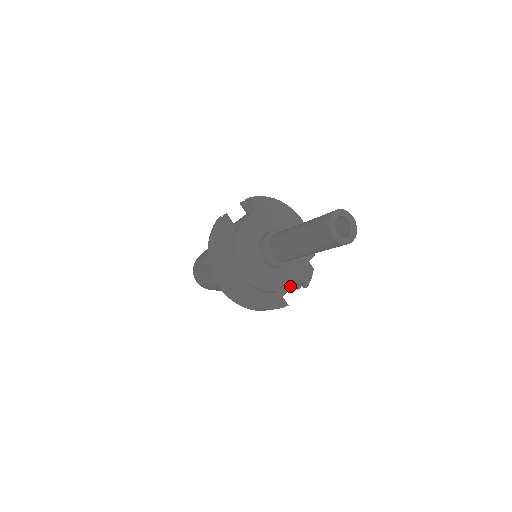
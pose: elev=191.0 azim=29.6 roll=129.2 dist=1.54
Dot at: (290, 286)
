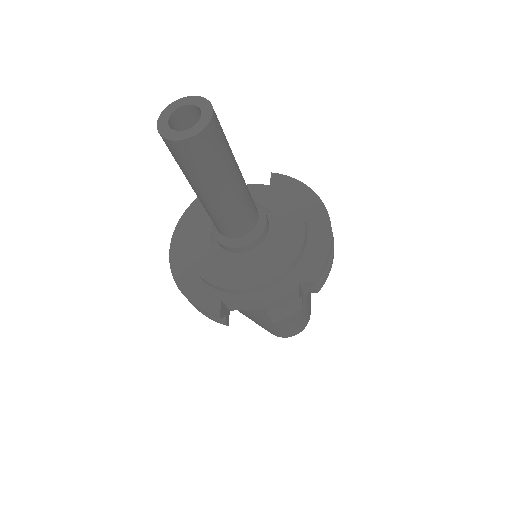
Dot at: (233, 288)
